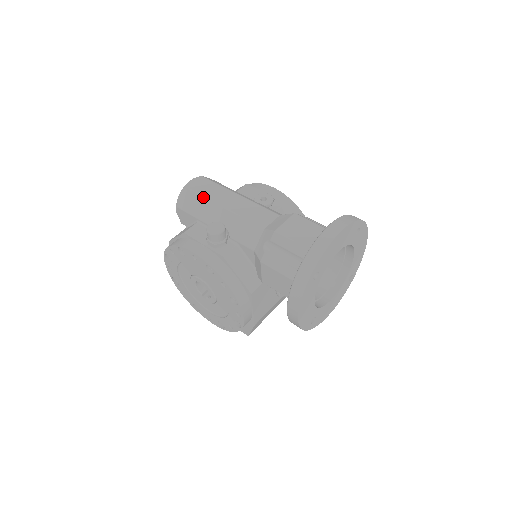
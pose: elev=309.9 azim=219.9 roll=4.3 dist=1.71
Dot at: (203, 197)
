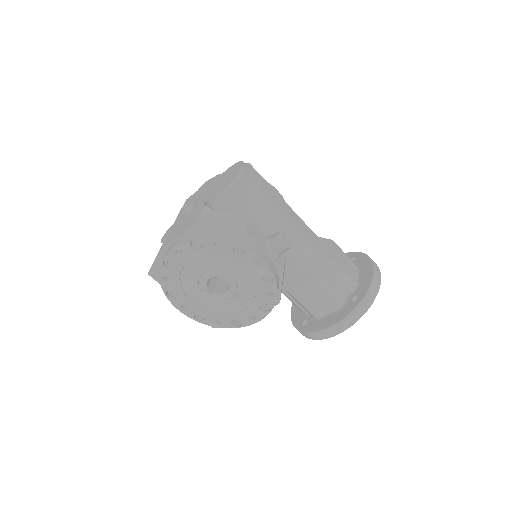
Dot at: (264, 195)
